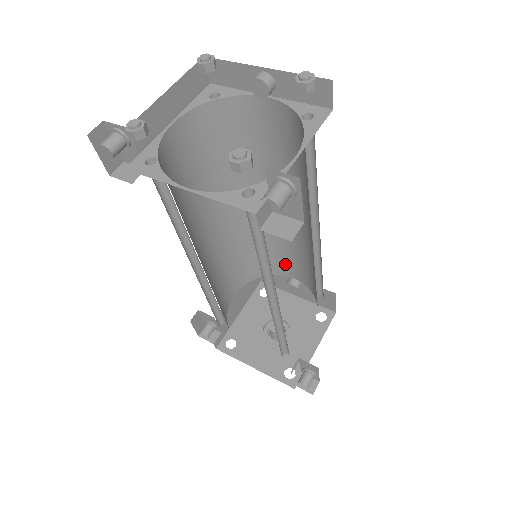
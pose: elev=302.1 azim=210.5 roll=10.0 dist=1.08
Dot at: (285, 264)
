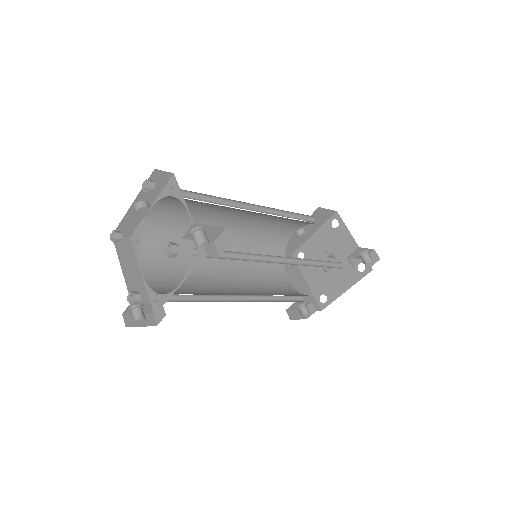
Dot at: (281, 234)
